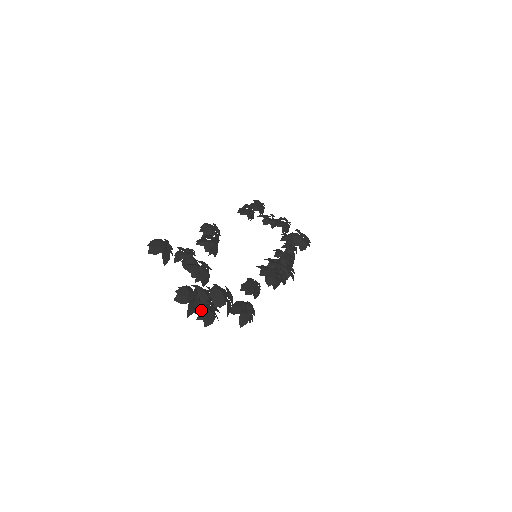
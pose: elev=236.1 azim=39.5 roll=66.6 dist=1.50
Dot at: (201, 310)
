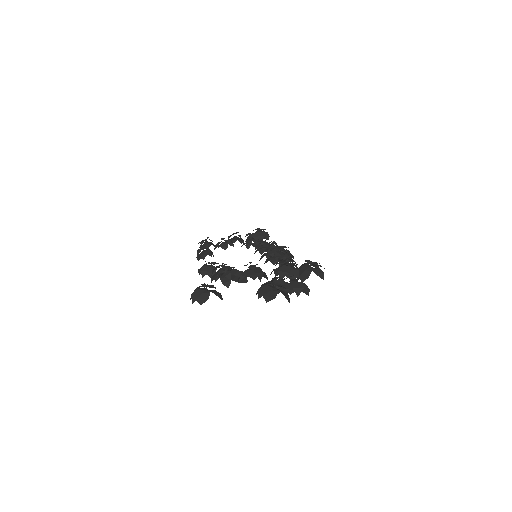
Dot at: (292, 287)
